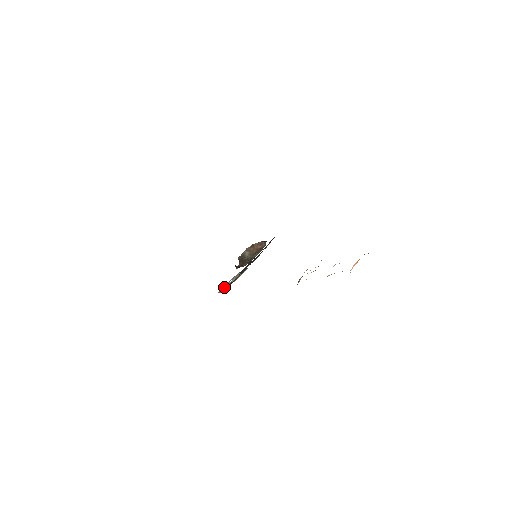
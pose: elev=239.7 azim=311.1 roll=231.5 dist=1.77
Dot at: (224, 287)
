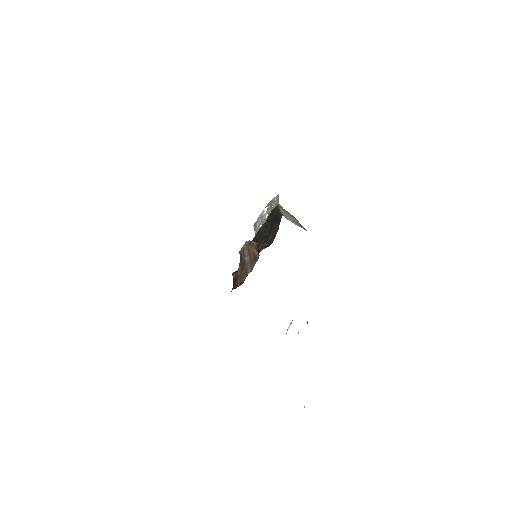
Dot at: (258, 220)
